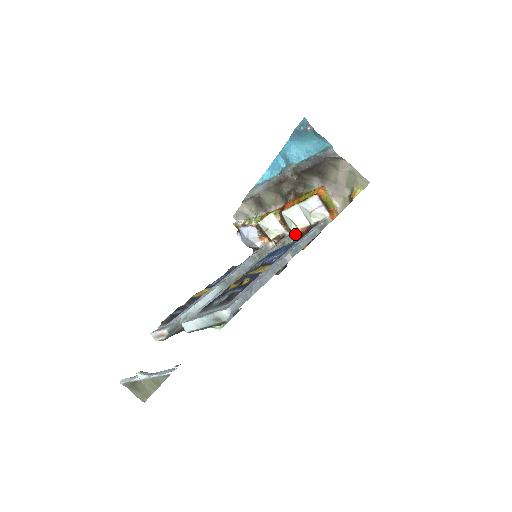
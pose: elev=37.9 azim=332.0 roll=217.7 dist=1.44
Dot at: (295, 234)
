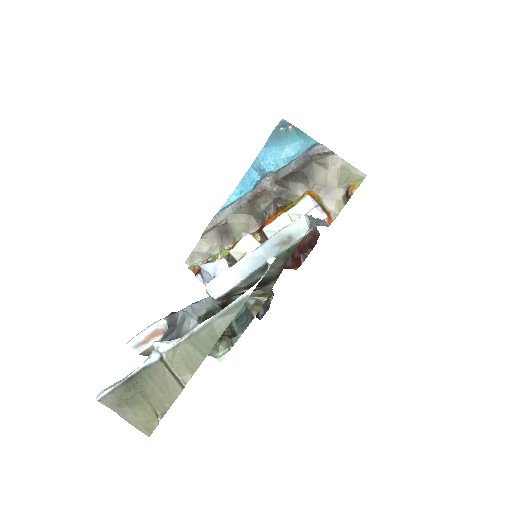
Dot at: occluded
